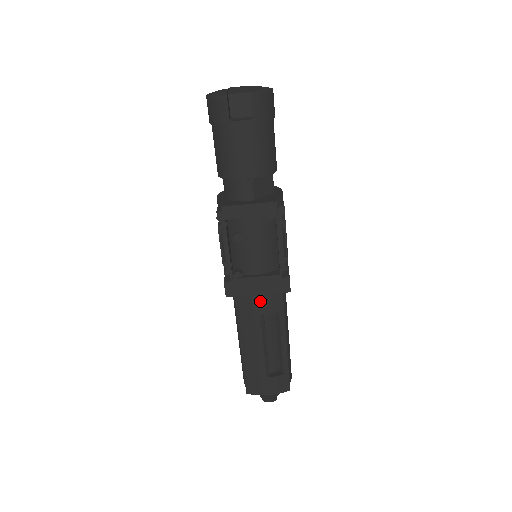
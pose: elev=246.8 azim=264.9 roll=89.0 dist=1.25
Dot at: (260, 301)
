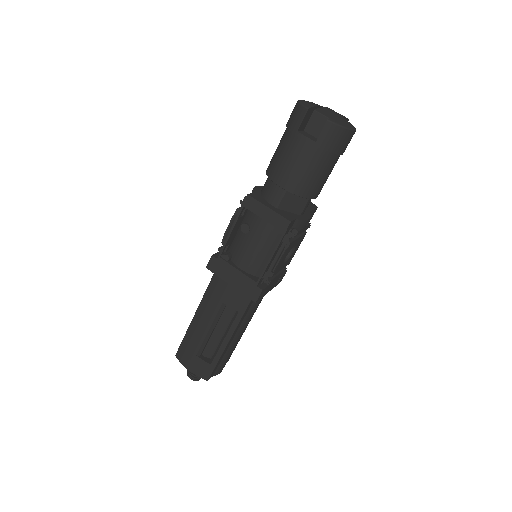
Dot at: (229, 291)
